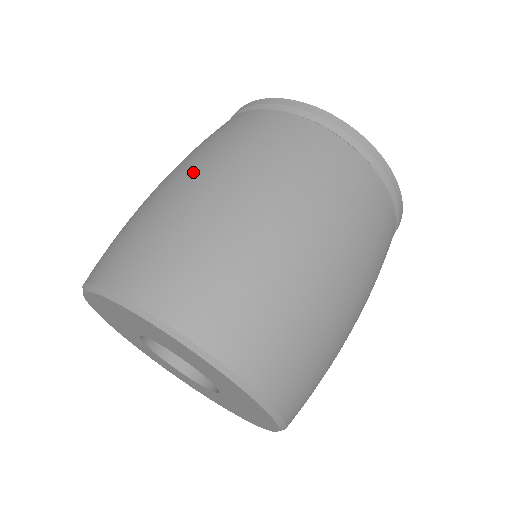
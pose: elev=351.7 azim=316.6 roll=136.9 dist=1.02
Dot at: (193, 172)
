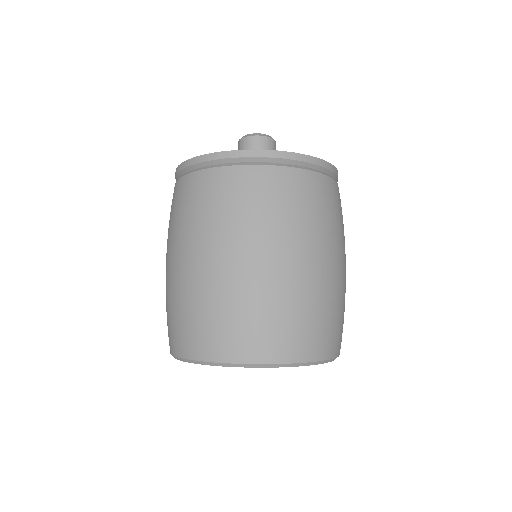
Dot at: (167, 257)
